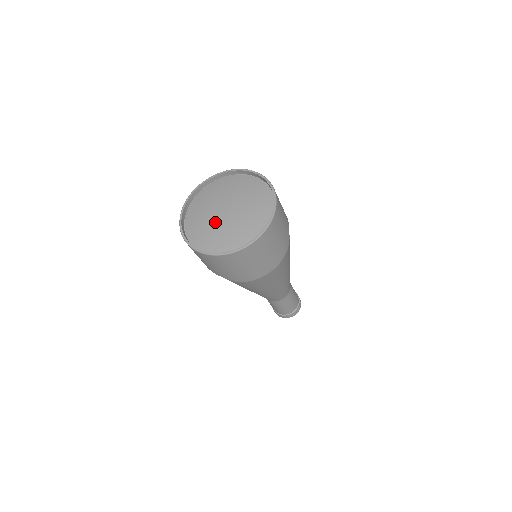
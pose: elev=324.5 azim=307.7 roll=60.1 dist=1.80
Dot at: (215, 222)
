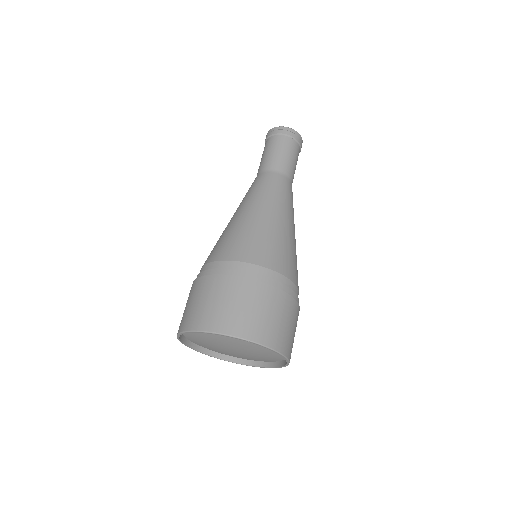
Dot at: occluded
